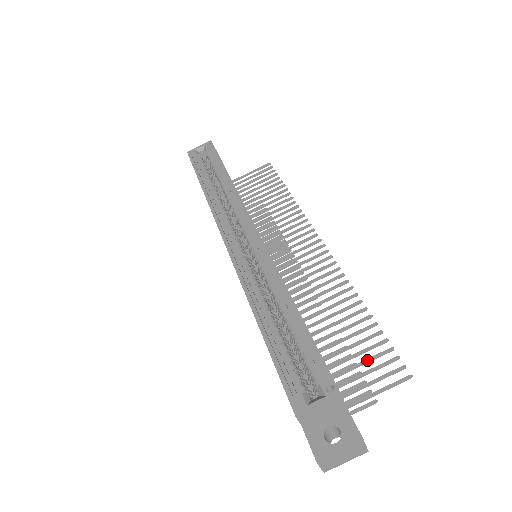
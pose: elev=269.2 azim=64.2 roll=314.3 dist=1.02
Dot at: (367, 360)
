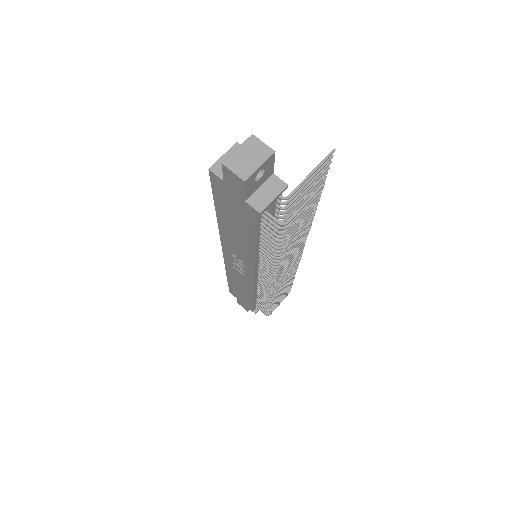
Dot at: occluded
